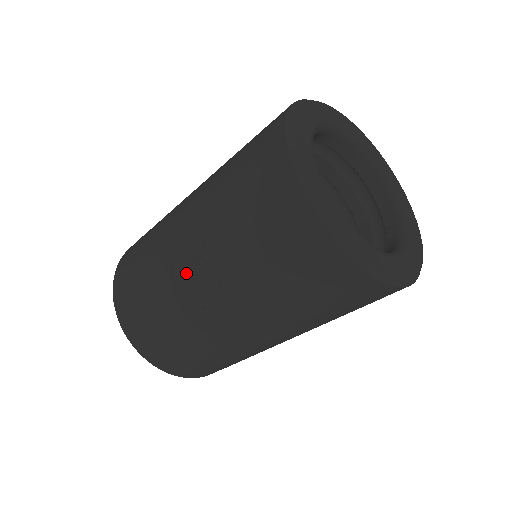
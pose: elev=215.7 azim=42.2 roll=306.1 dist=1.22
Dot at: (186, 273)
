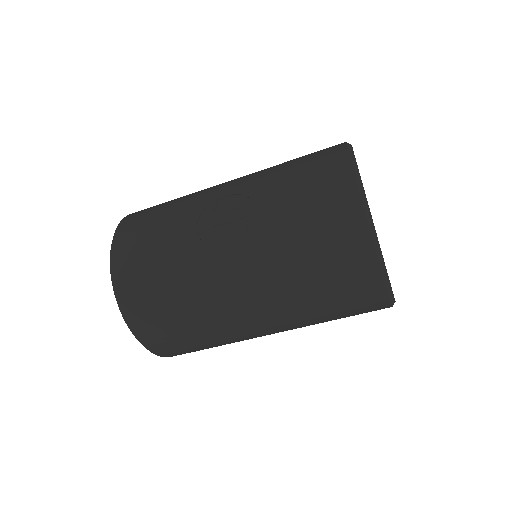
Dot at: (215, 218)
